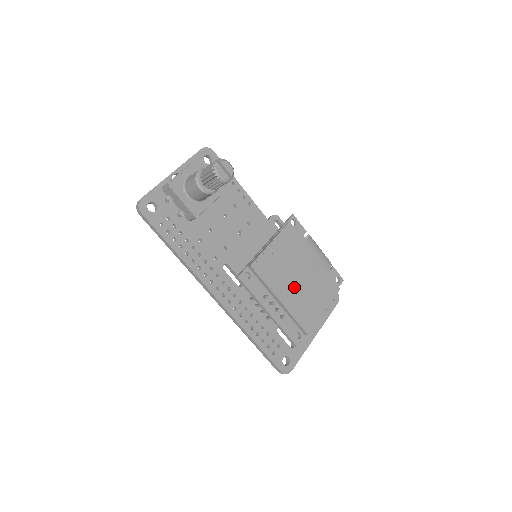
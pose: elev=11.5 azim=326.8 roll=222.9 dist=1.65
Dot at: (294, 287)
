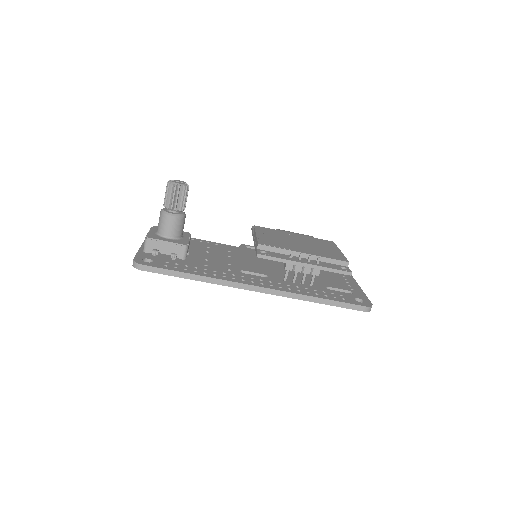
Dot at: (303, 246)
